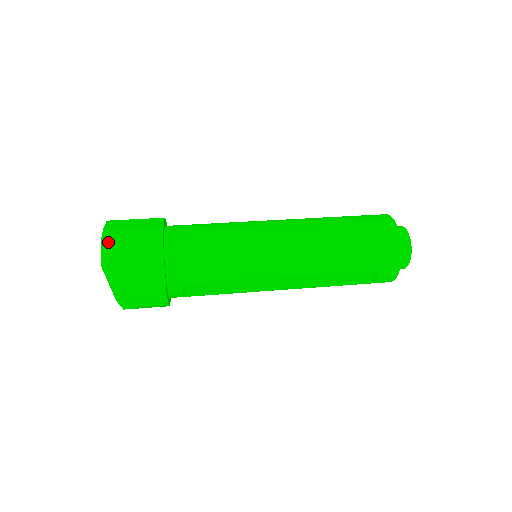
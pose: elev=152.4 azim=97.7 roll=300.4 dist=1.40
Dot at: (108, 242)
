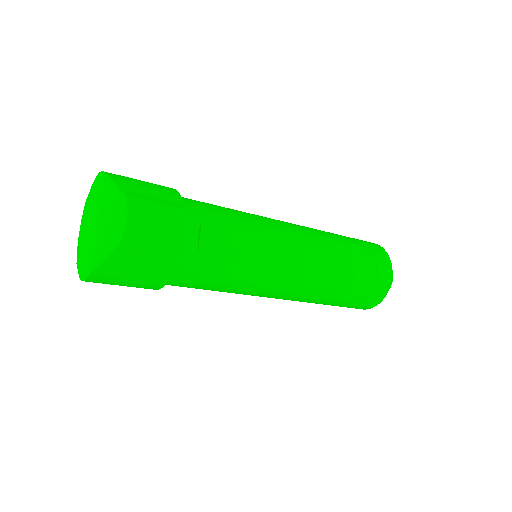
Dot at: occluded
